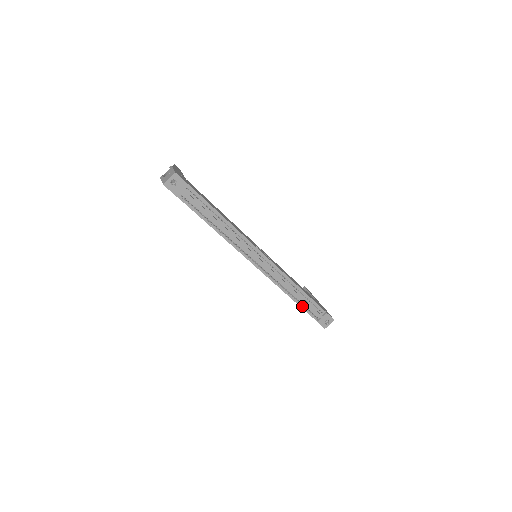
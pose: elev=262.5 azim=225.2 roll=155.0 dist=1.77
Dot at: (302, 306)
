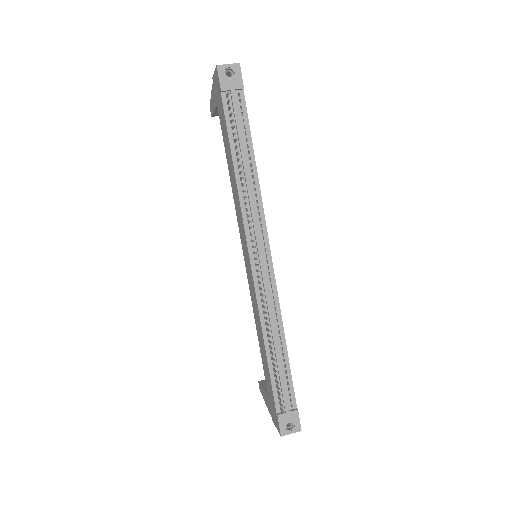
Dot at: (272, 372)
